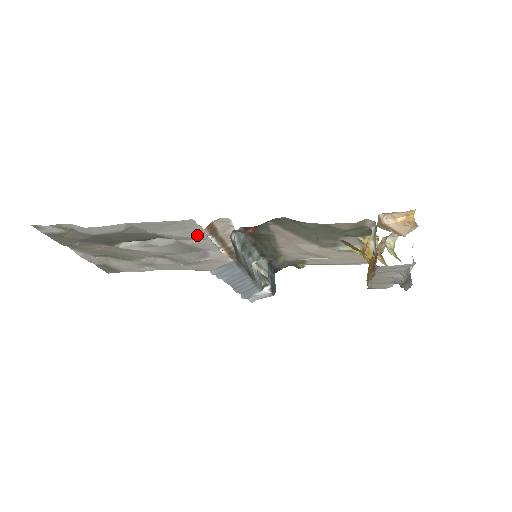
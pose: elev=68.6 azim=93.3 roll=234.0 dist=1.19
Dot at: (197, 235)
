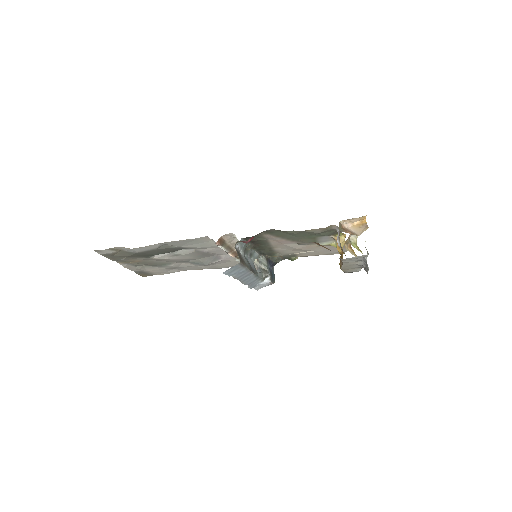
Dot at: (211, 245)
